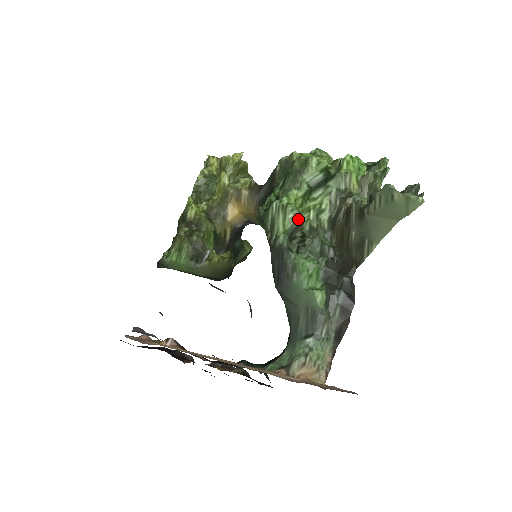
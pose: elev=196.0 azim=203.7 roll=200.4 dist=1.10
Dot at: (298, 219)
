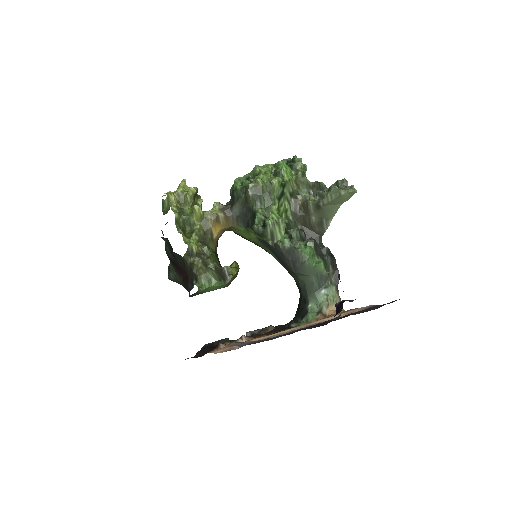
Dot at: (284, 224)
